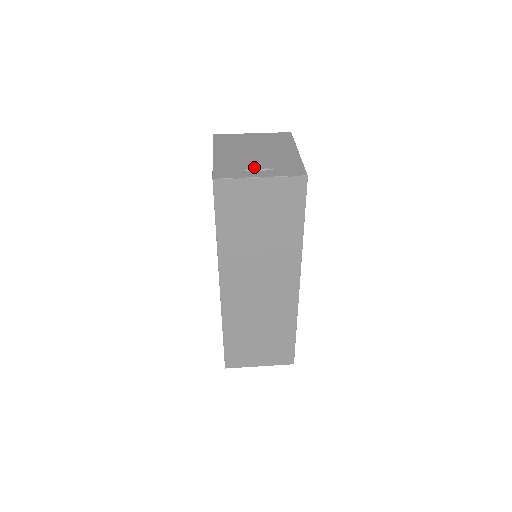
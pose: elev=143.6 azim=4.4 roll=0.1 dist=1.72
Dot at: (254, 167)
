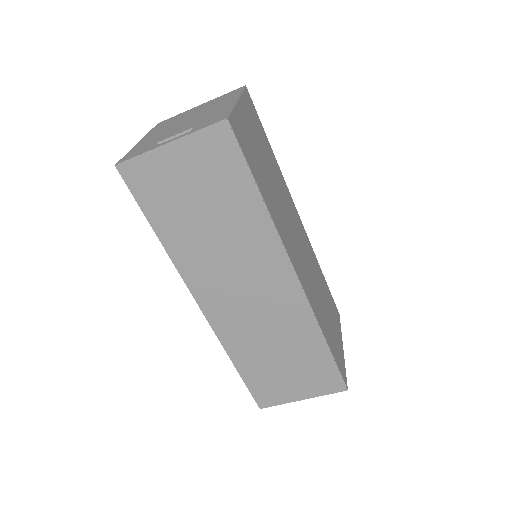
Dot at: (171, 135)
